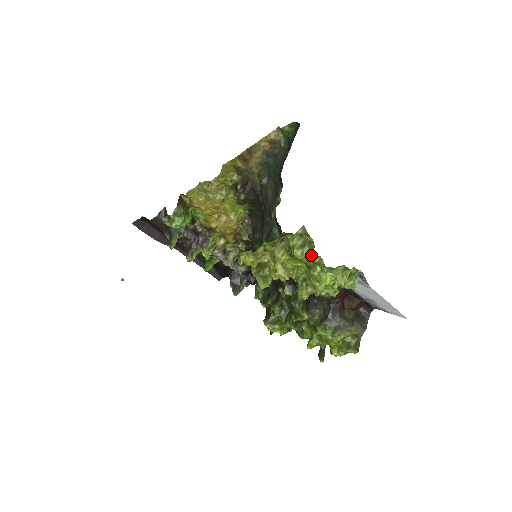
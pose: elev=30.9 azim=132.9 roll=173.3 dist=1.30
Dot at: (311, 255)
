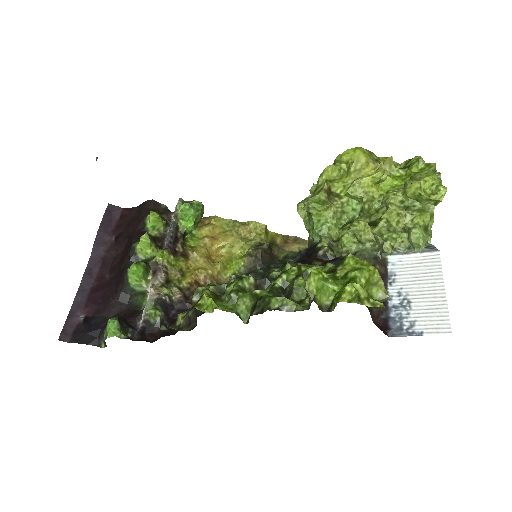
Dot at: (431, 164)
